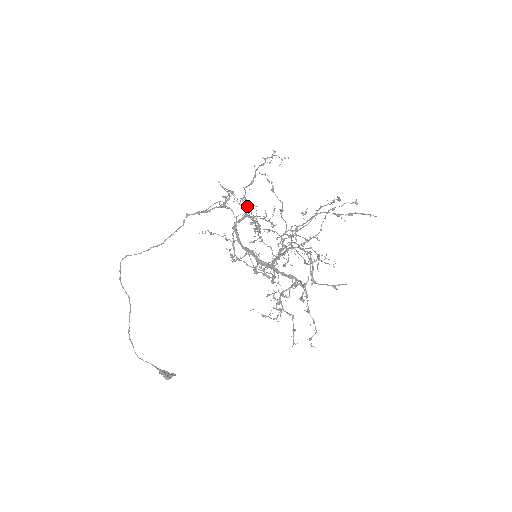
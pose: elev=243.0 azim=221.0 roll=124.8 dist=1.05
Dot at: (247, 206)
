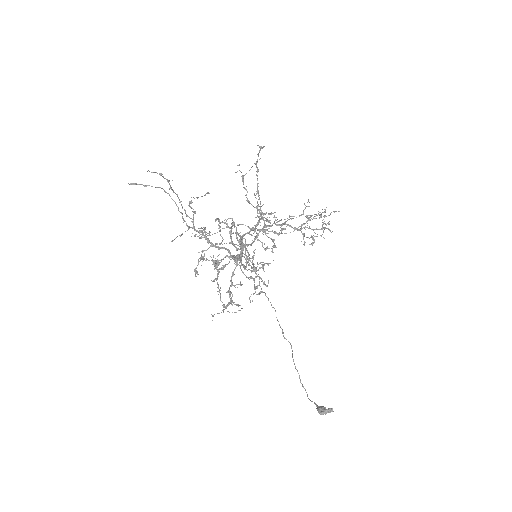
Dot at: (266, 219)
